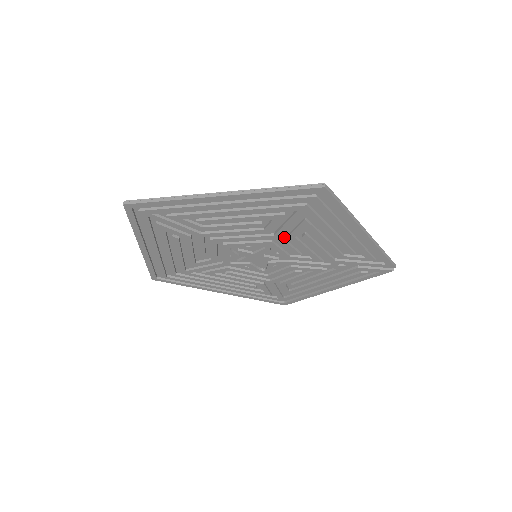
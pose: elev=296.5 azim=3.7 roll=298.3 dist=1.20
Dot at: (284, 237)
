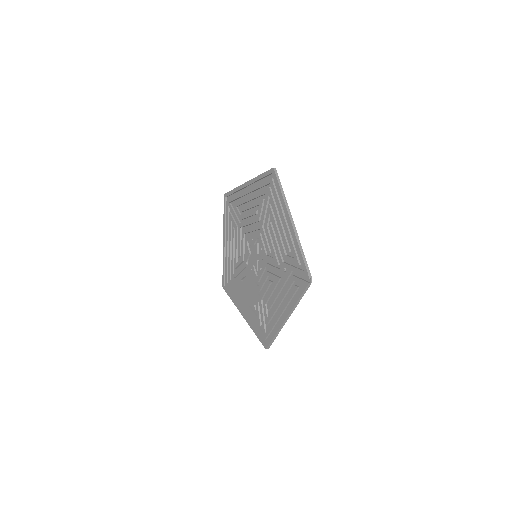
Dot at: (265, 230)
